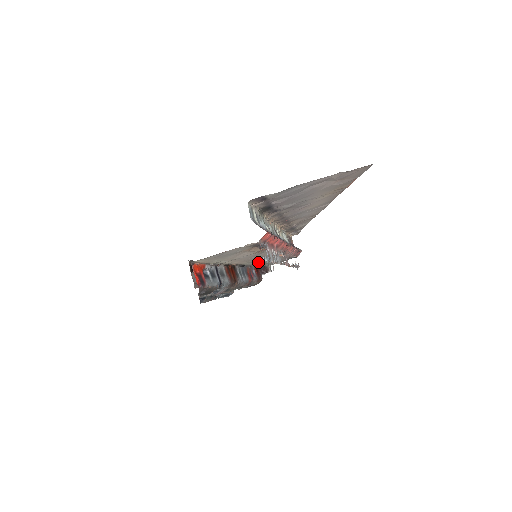
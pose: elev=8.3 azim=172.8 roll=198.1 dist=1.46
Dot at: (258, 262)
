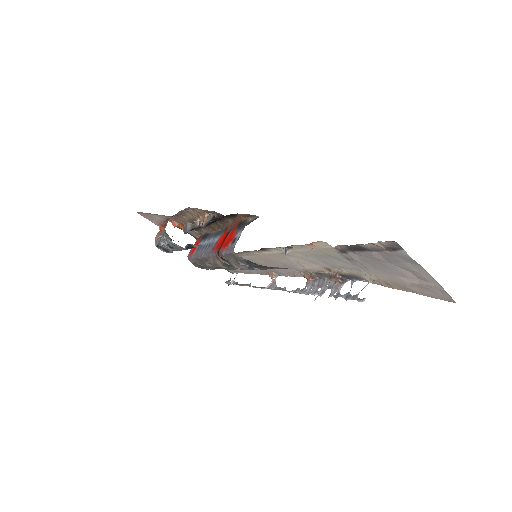
Dot at: occluded
